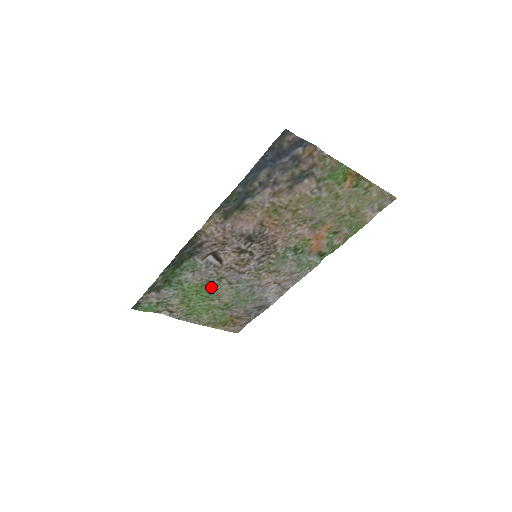
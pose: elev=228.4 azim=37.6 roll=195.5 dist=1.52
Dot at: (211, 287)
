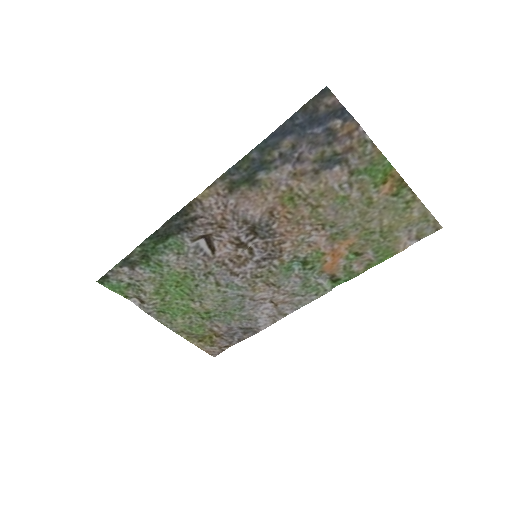
Dot at: (195, 282)
